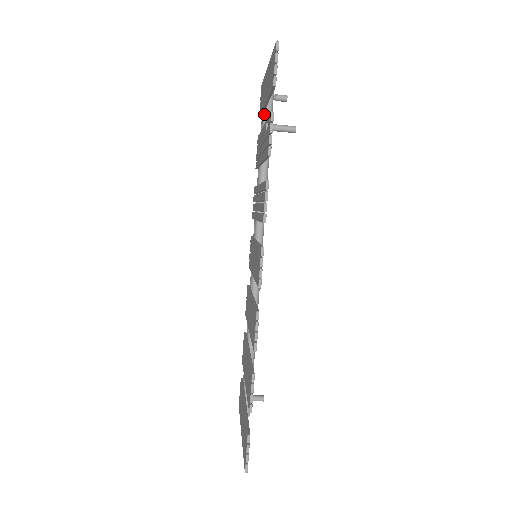
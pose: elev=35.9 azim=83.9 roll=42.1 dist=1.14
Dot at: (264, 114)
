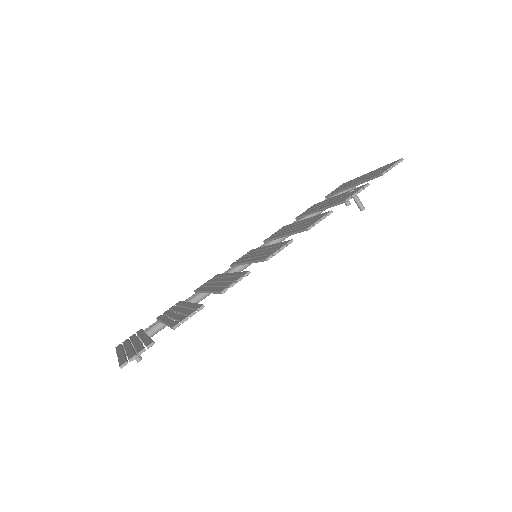
Dot at: occluded
